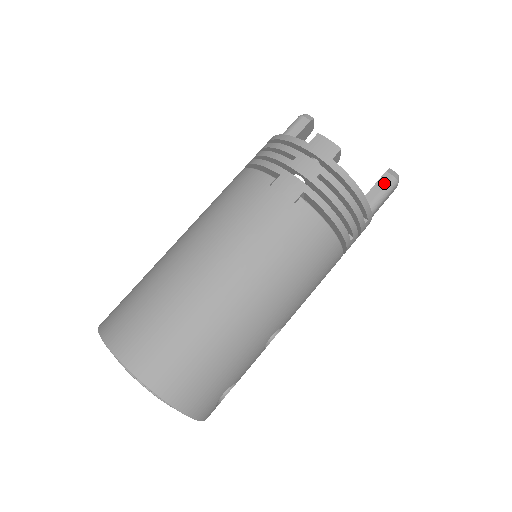
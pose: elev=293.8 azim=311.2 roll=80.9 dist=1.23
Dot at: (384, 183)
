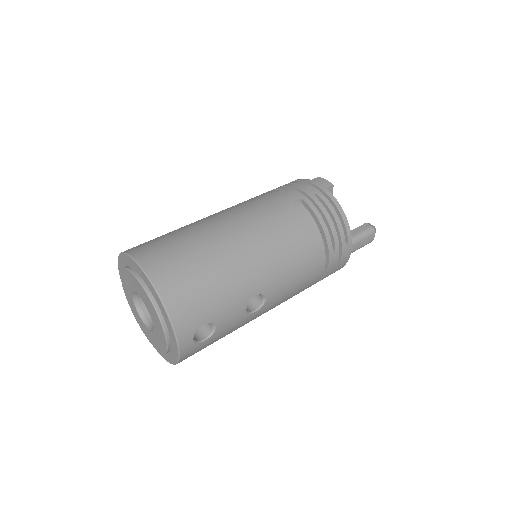
Dot at: (364, 228)
